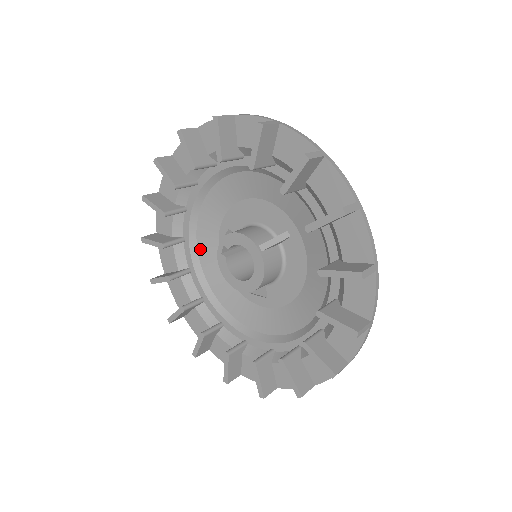
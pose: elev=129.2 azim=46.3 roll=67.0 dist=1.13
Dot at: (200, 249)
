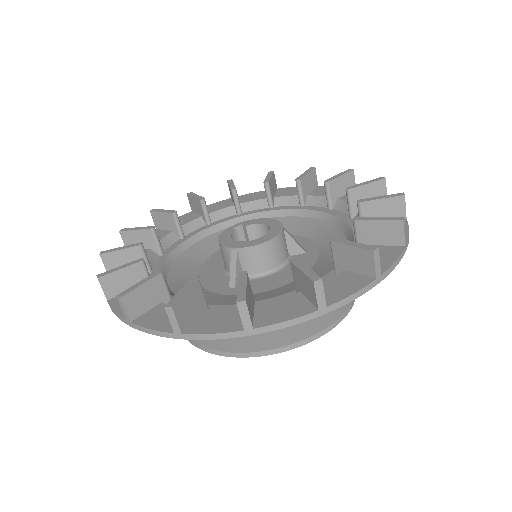
Dot at: (190, 250)
